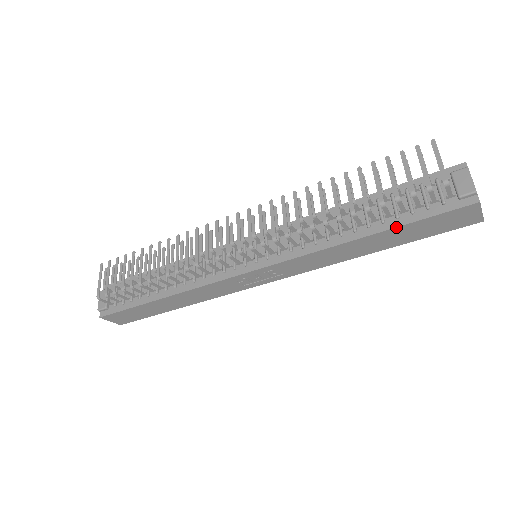
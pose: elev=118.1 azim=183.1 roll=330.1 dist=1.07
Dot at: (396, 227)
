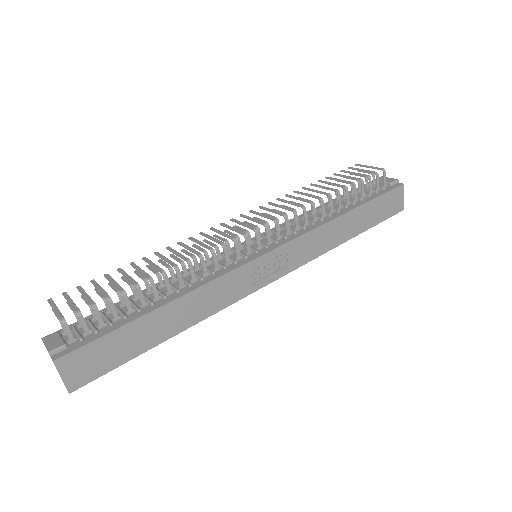
Dot at: (366, 202)
